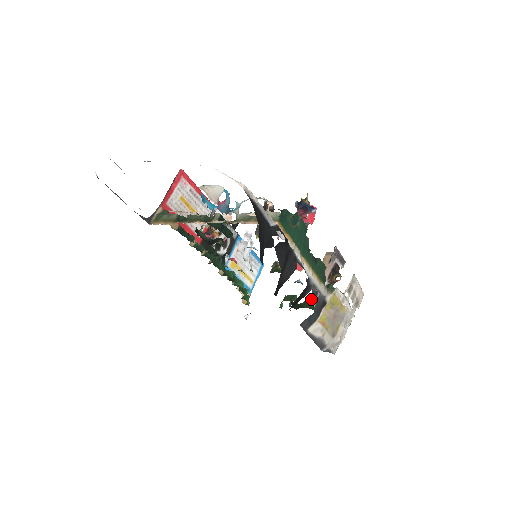
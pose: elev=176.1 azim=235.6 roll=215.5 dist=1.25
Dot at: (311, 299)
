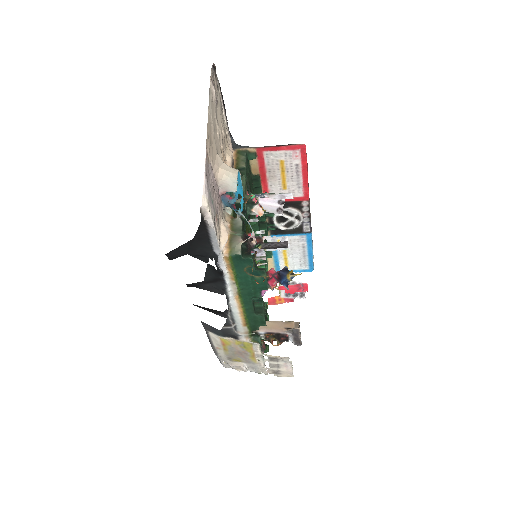
Dot at: occluded
